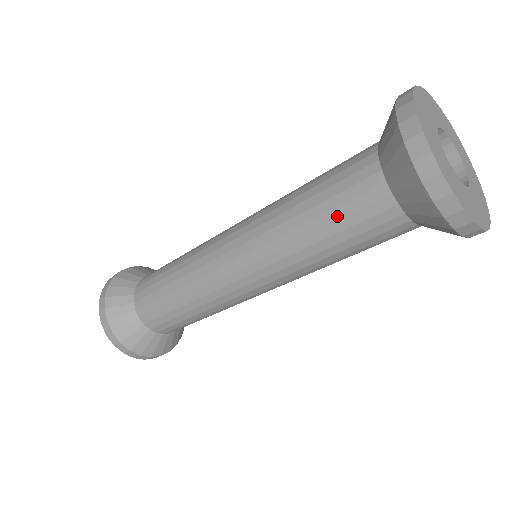
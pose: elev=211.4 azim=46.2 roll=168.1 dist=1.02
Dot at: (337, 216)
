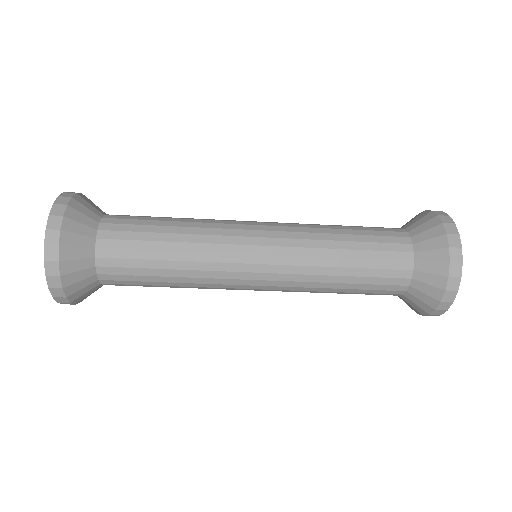
Dot at: (370, 256)
